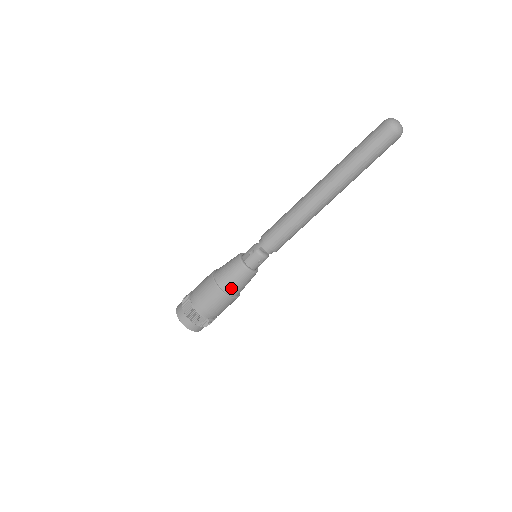
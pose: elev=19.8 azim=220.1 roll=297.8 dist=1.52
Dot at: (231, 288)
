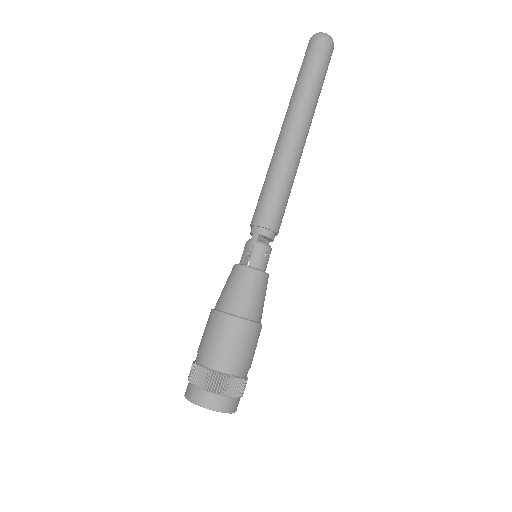
Dot at: (252, 309)
